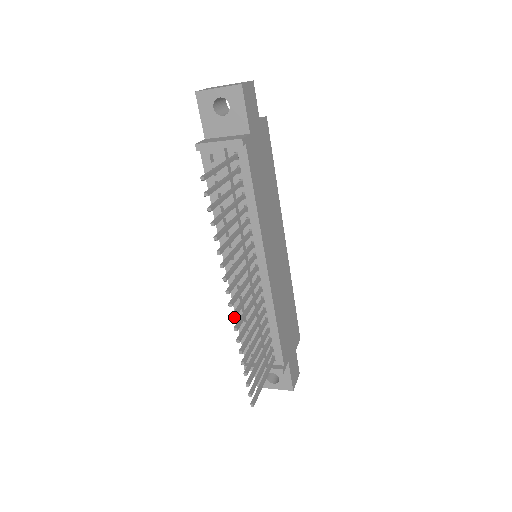
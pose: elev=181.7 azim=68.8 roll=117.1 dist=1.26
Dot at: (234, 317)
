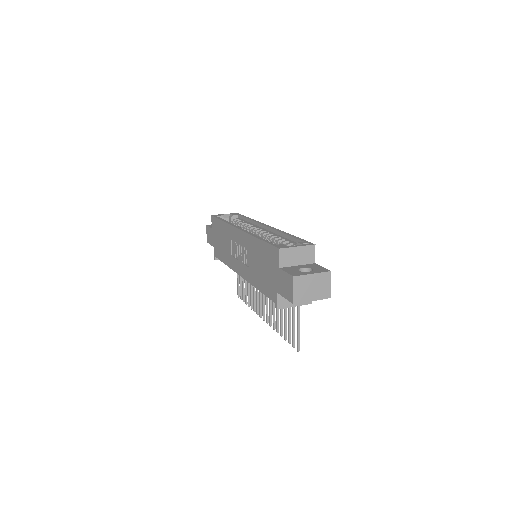
Dot at: occluded
